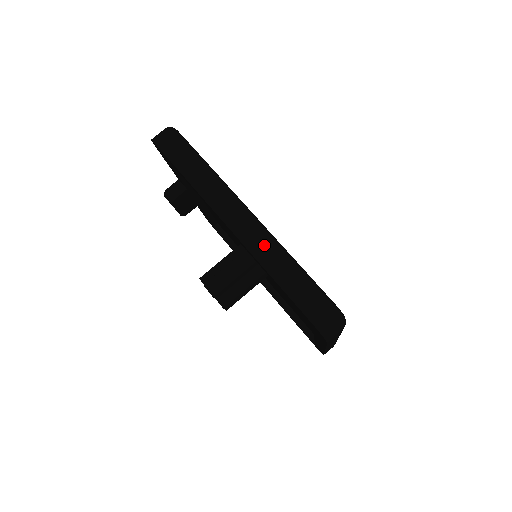
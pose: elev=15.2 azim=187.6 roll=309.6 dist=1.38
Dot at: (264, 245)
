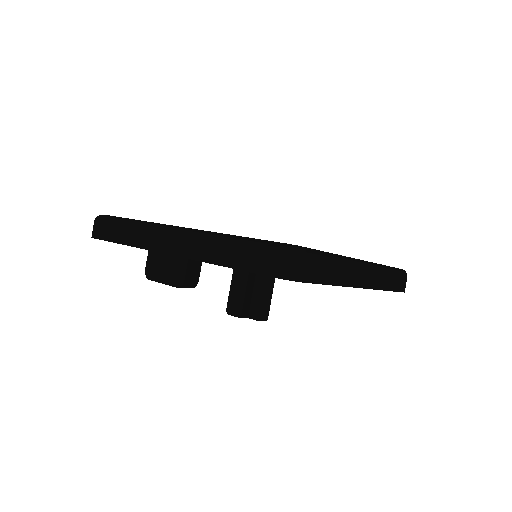
Dot at: (381, 277)
